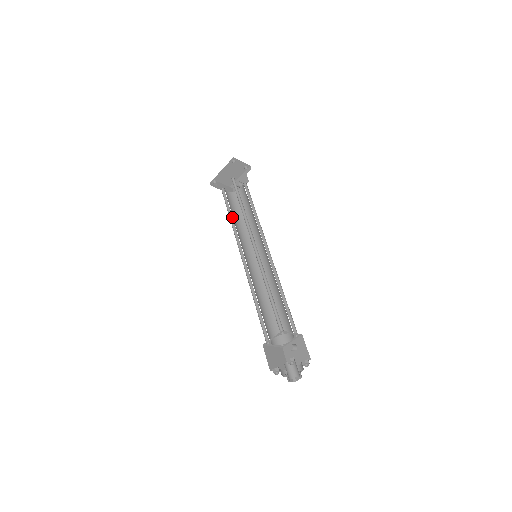
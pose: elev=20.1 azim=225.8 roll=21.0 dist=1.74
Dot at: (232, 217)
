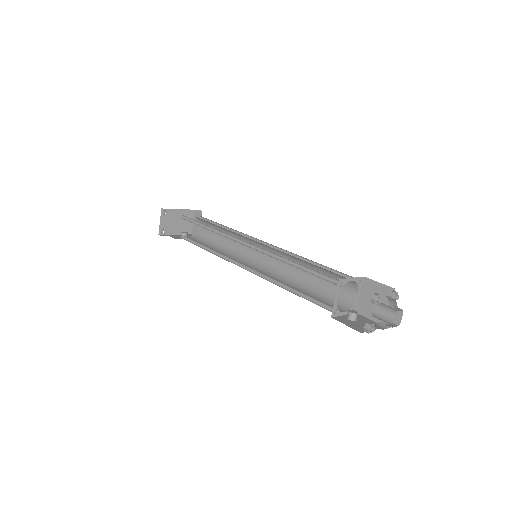
Dot at: (209, 229)
